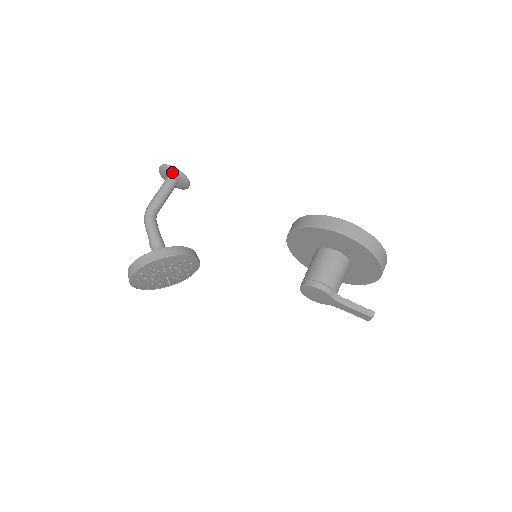
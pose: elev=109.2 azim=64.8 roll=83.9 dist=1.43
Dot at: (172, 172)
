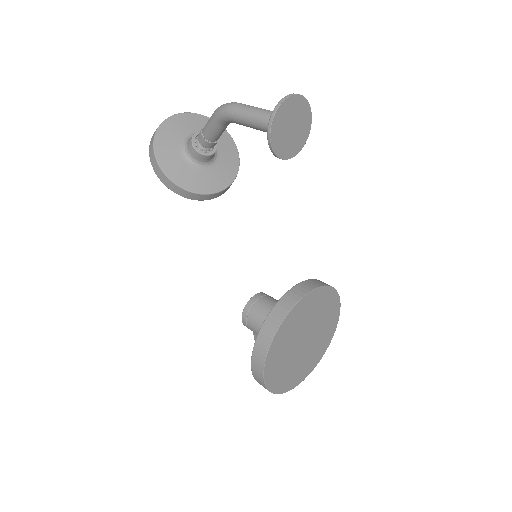
Dot at: (270, 137)
